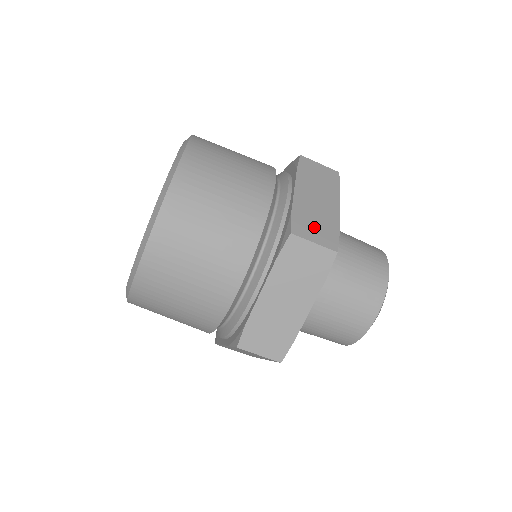
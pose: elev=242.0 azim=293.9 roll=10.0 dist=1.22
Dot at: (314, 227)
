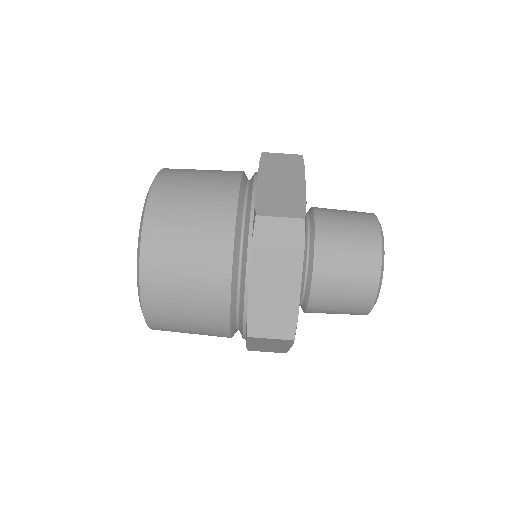
Dot at: occluded
